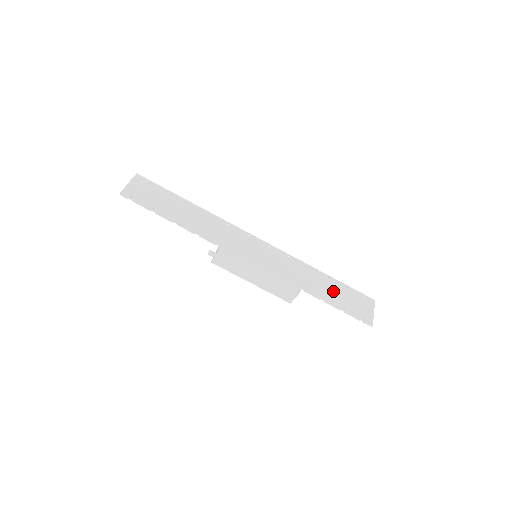
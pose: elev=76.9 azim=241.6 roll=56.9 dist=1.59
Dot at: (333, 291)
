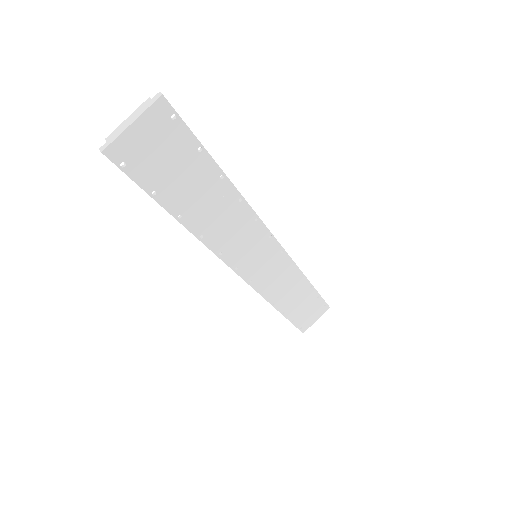
Dot at: (300, 304)
